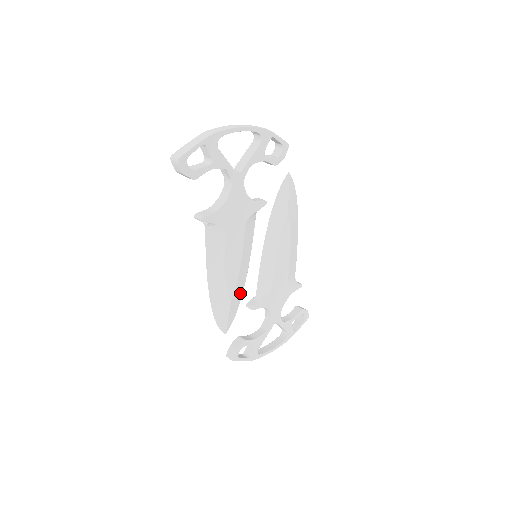
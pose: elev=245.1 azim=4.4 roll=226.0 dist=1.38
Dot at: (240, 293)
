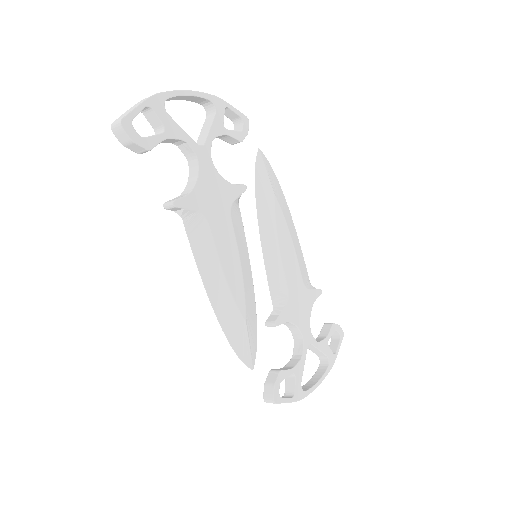
Dot at: (253, 309)
